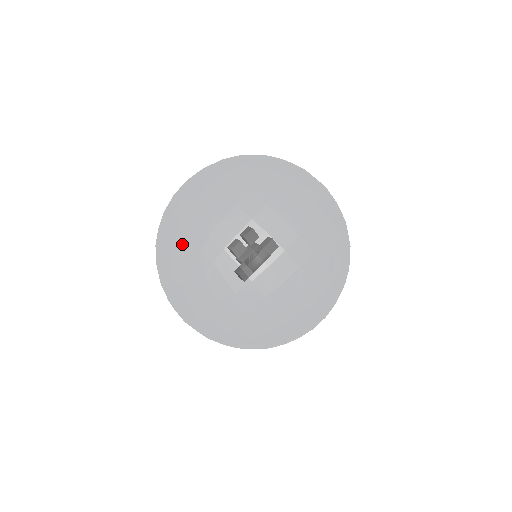
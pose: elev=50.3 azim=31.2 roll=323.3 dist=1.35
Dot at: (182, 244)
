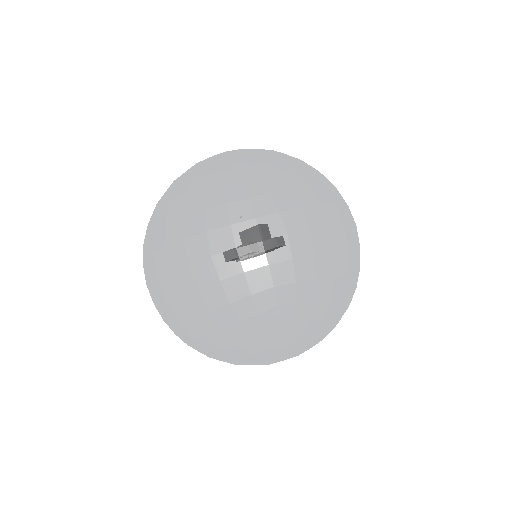
Dot at: occluded
